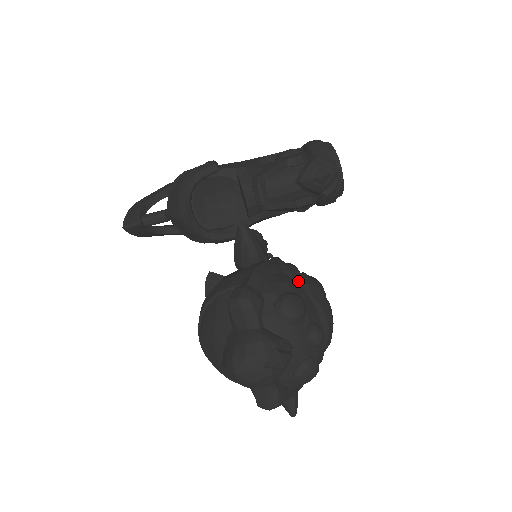
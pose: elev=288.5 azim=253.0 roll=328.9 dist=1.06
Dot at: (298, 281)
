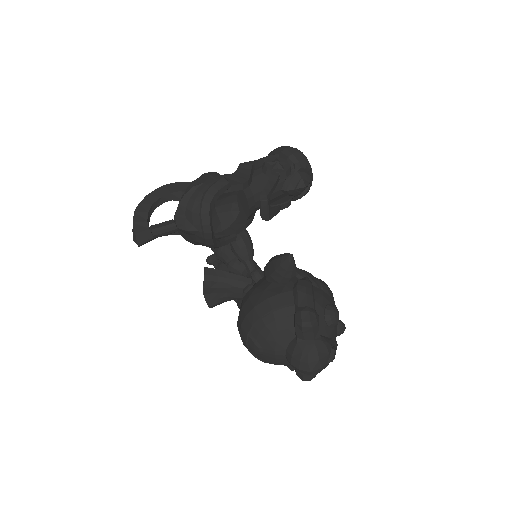
Dot at: (322, 289)
